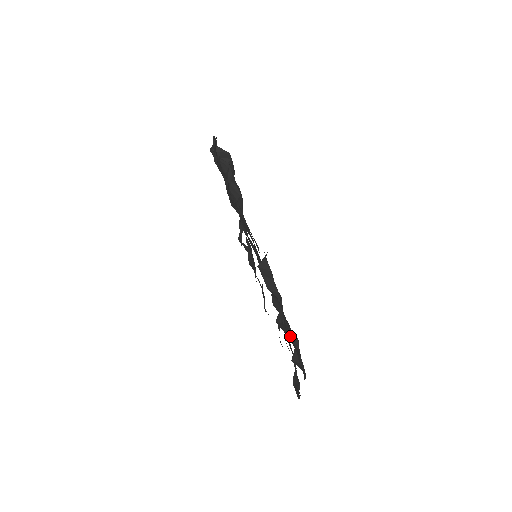
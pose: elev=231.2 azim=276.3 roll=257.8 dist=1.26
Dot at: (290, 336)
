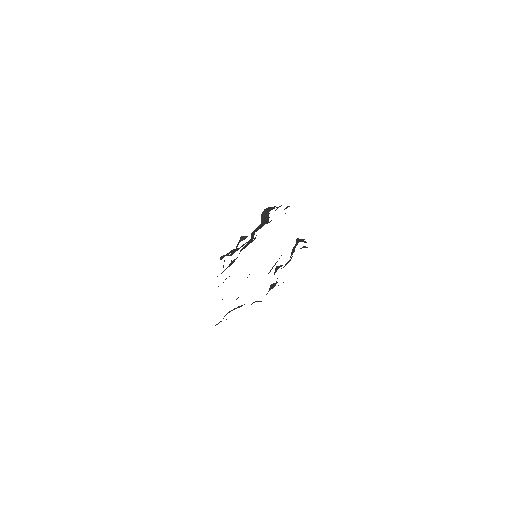
Dot at: occluded
